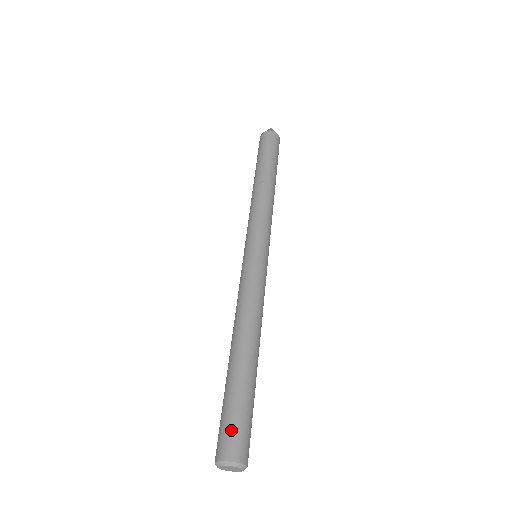
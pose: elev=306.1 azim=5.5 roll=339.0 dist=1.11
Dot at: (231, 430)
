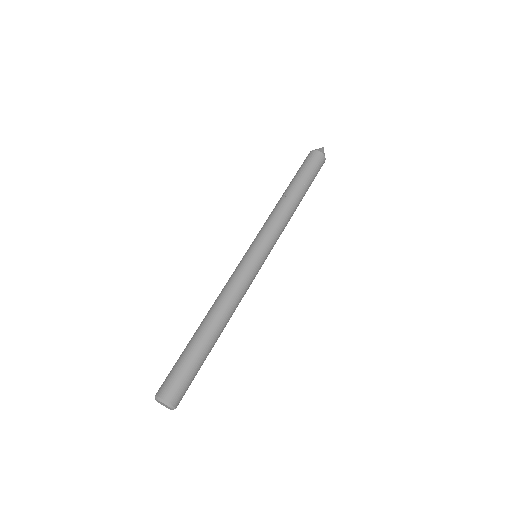
Dot at: (172, 378)
